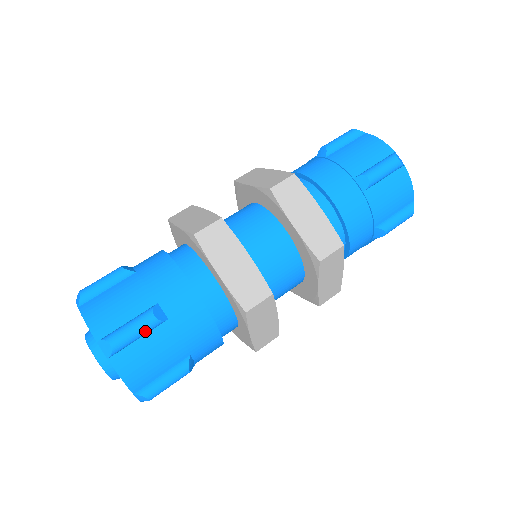
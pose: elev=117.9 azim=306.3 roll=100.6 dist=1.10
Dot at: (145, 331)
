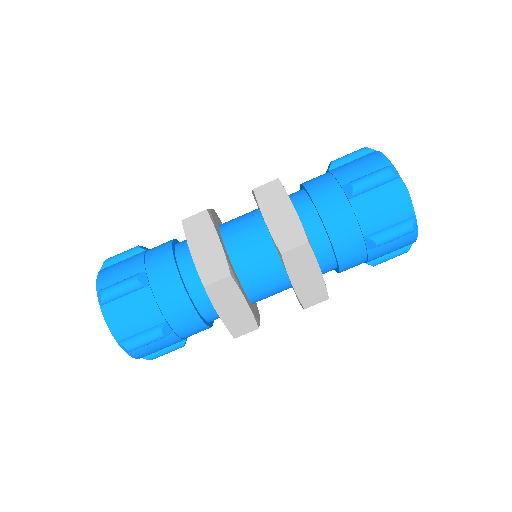
Dot at: occluded
